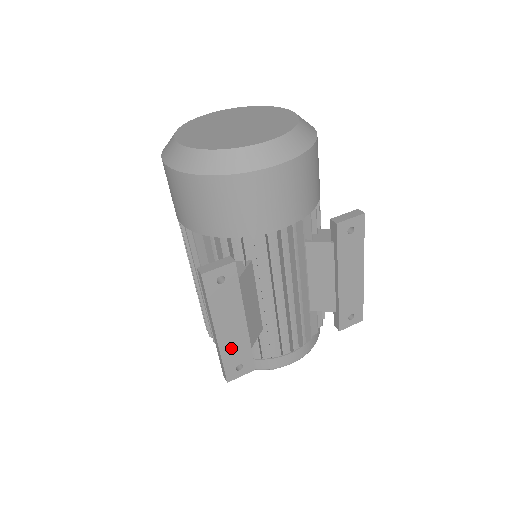
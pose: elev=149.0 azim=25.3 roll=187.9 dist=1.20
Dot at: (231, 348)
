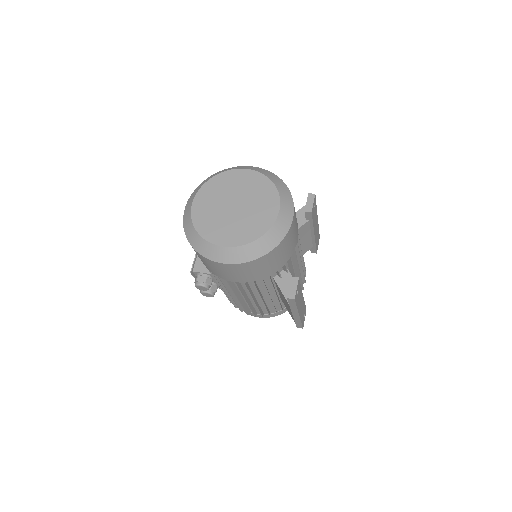
Dot at: (302, 313)
